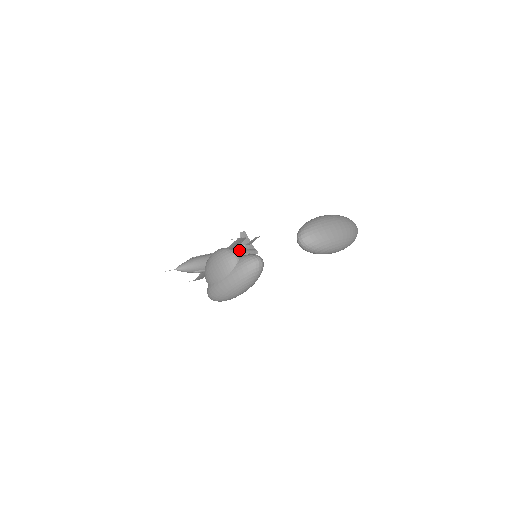
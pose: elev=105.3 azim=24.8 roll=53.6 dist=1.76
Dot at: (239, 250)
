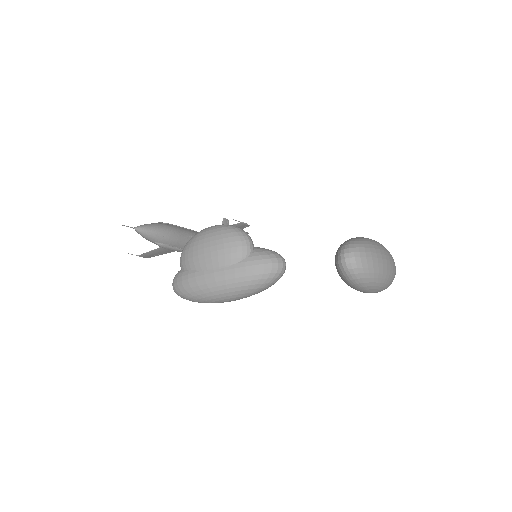
Dot at: occluded
